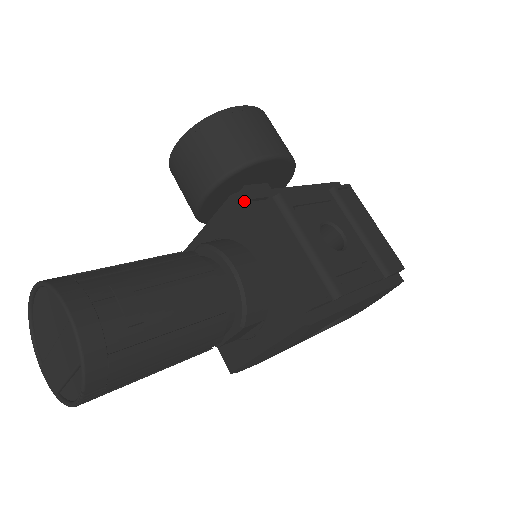
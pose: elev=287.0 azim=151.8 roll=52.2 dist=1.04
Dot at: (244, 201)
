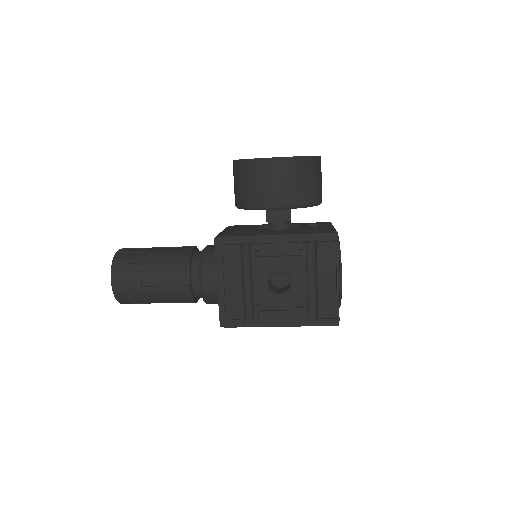
Dot at: (219, 246)
